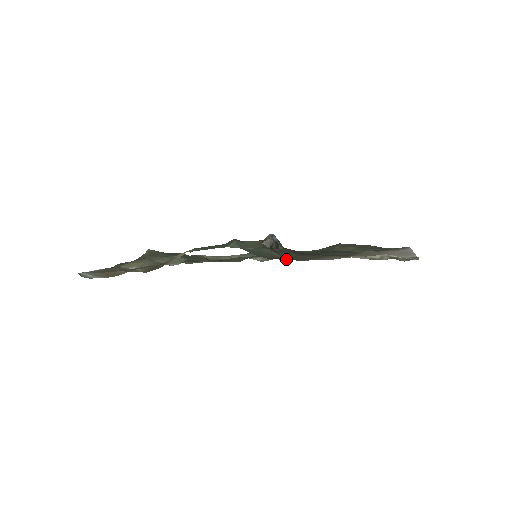
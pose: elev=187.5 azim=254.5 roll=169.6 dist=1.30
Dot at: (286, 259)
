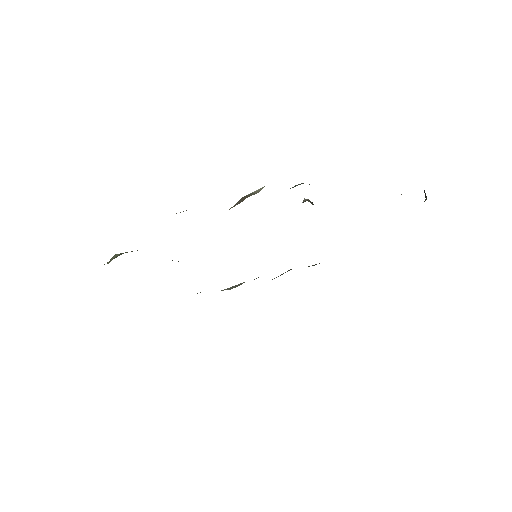
Dot at: occluded
